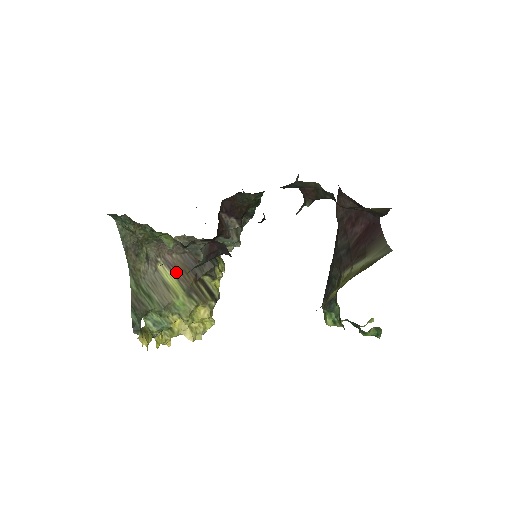
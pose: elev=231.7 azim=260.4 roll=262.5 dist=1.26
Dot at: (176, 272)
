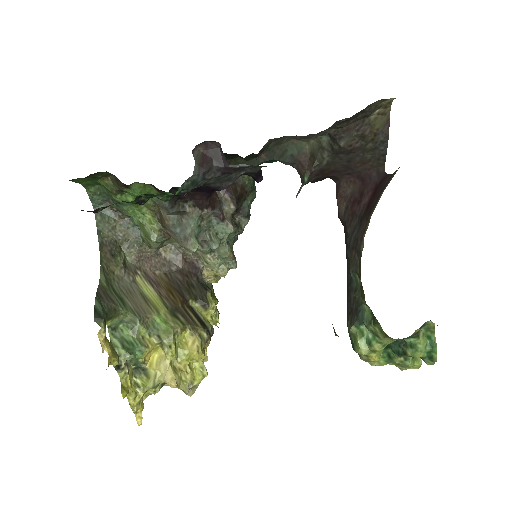
Dot at: (158, 289)
